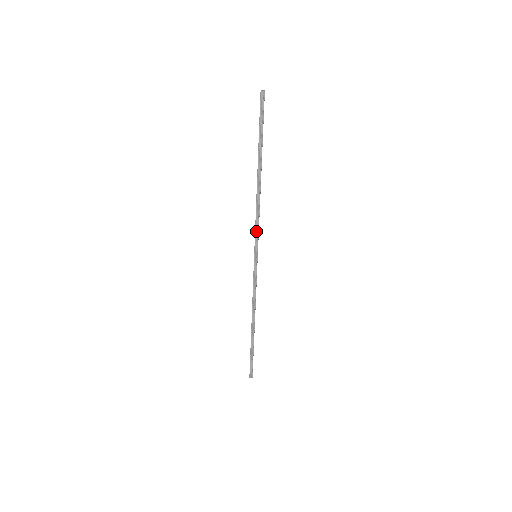
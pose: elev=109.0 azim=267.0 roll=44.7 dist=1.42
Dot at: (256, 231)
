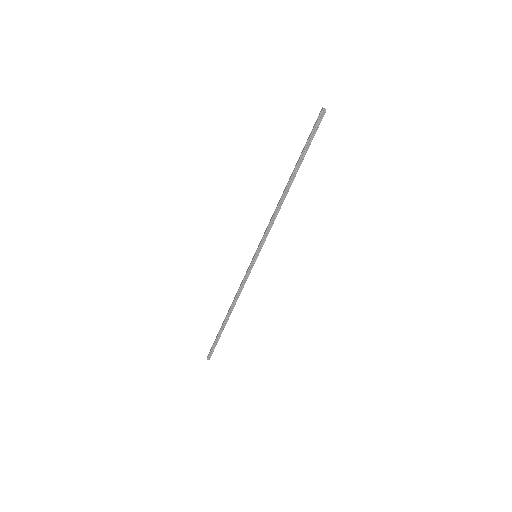
Dot at: (265, 234)
